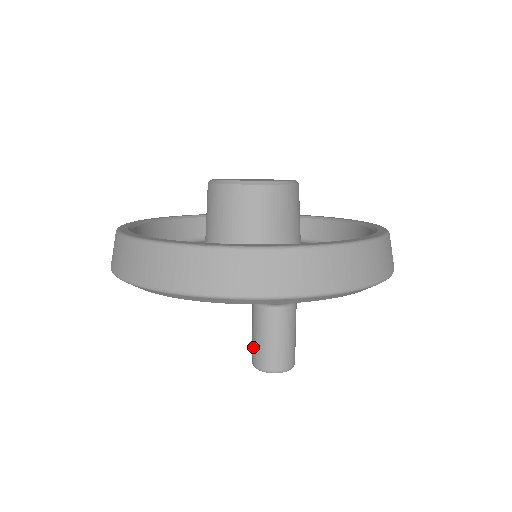
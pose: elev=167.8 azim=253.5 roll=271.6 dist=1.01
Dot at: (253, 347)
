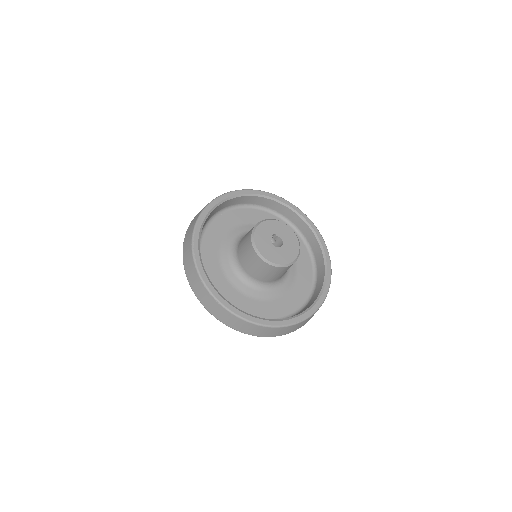
Dot at: occluded
